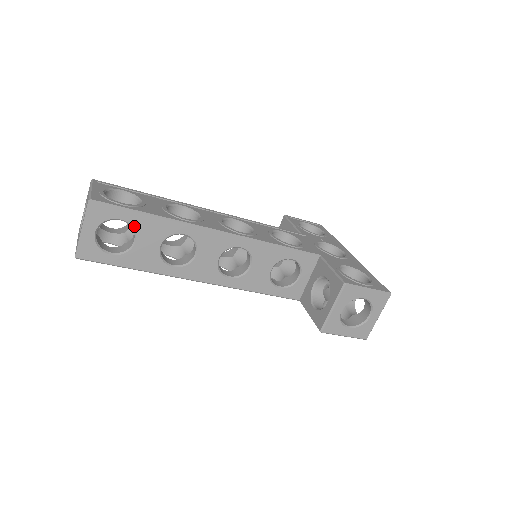
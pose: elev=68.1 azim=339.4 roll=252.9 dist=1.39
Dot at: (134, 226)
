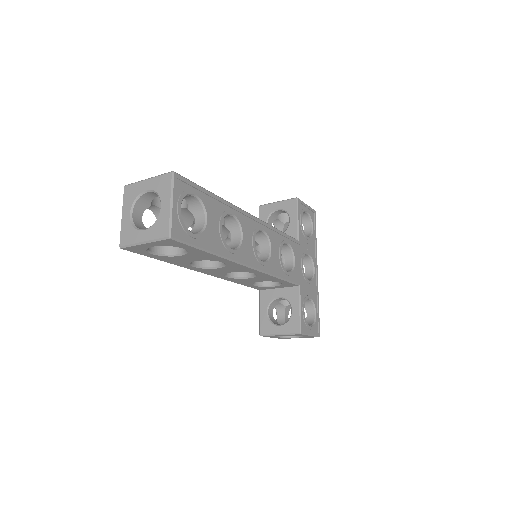
Dot at: (189, 252)
